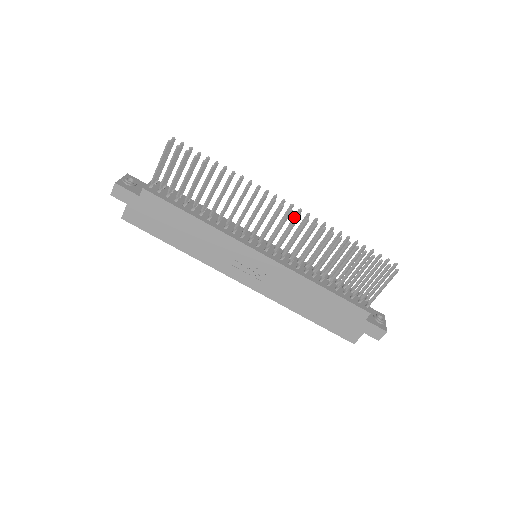
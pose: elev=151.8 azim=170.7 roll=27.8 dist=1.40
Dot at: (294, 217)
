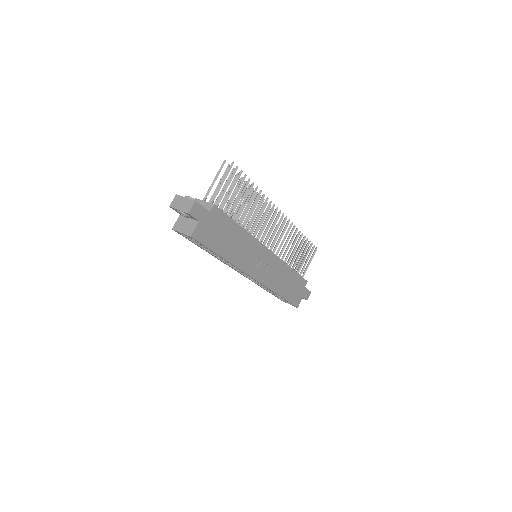
Dot at: occluded
